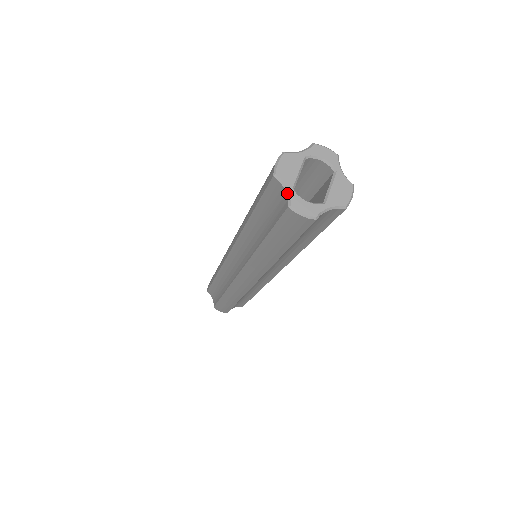
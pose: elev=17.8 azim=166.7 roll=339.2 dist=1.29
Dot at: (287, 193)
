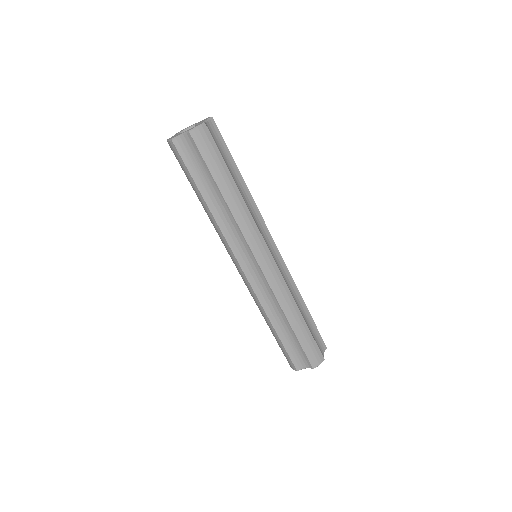
Dot at: (183, 134)
